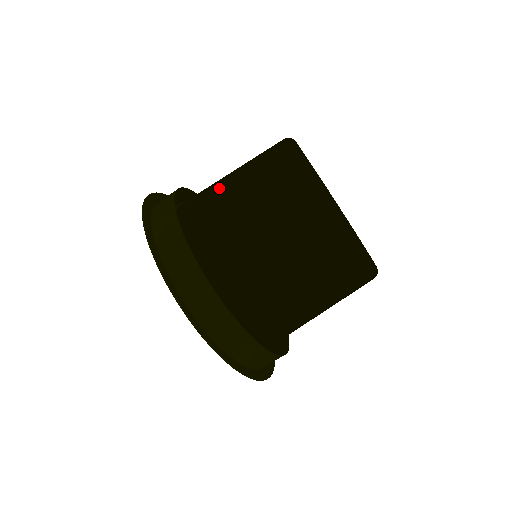
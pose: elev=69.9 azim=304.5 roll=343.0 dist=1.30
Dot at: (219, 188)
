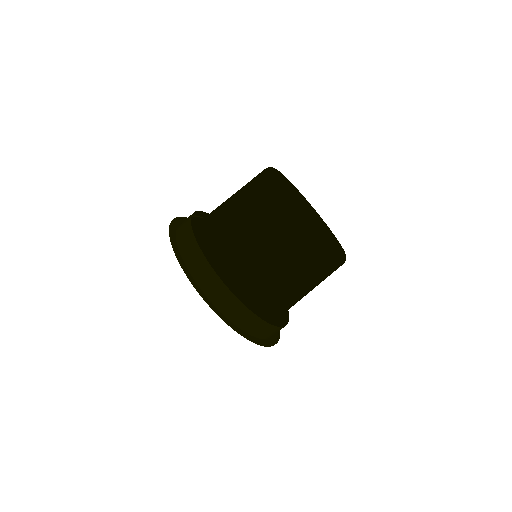
Dot at: occluded
